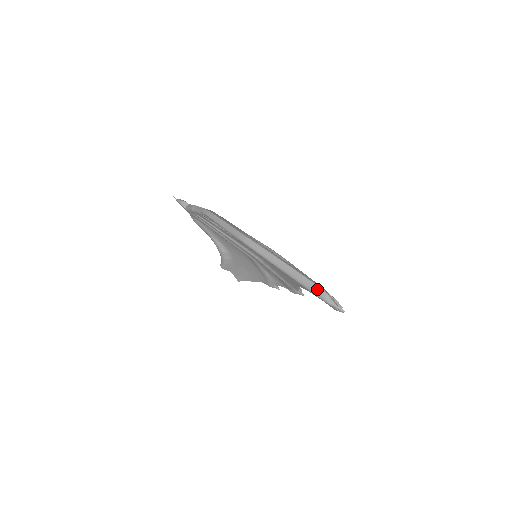
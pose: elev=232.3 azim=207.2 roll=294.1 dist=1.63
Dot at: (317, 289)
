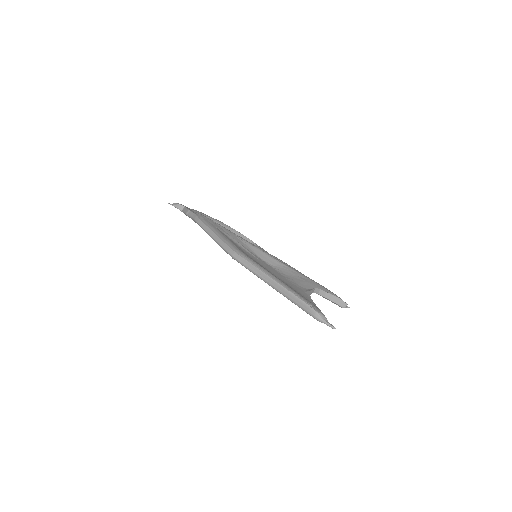
Dot at: (306, 307)
